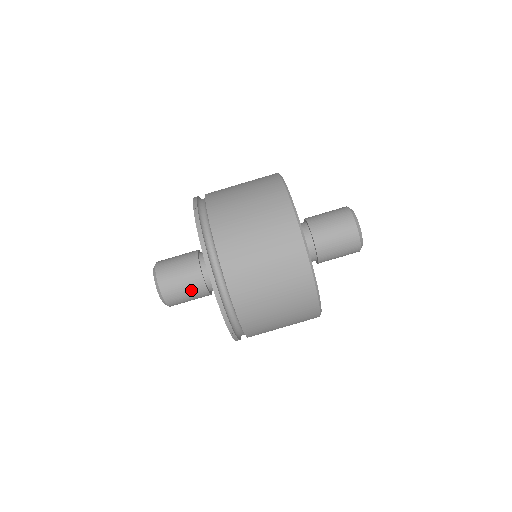
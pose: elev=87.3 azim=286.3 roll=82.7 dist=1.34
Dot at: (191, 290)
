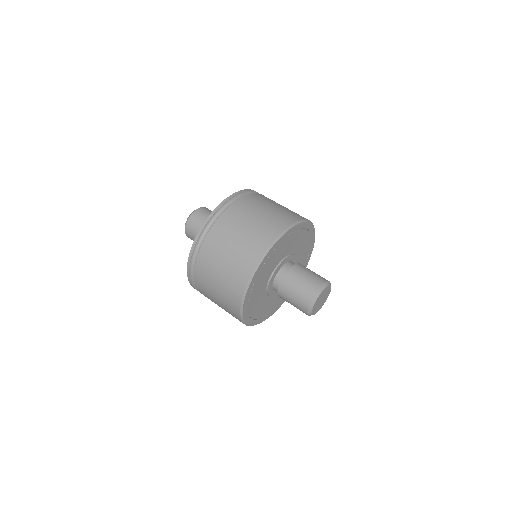
Dot at: occluded
